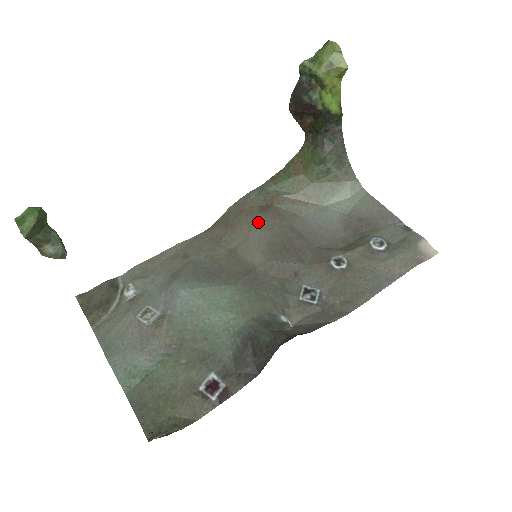
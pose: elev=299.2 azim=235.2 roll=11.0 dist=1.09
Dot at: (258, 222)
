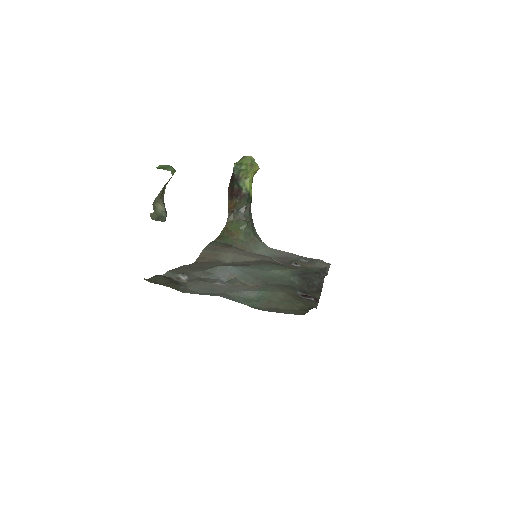
Dot at: (235, 249)
